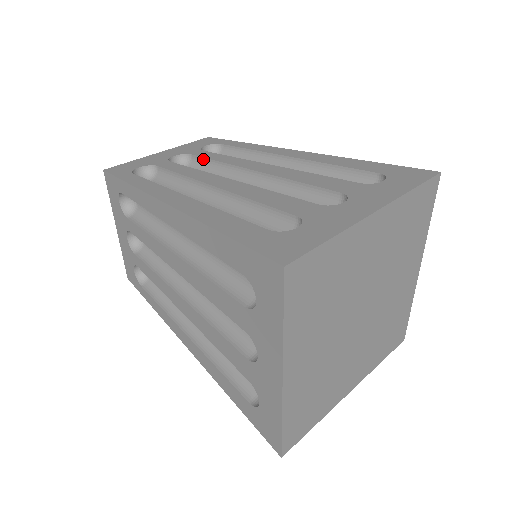
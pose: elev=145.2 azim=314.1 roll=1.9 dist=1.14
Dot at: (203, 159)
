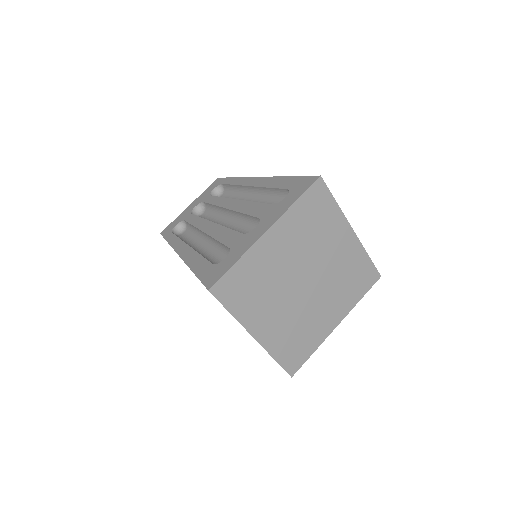
Dot at: (209, 204)
